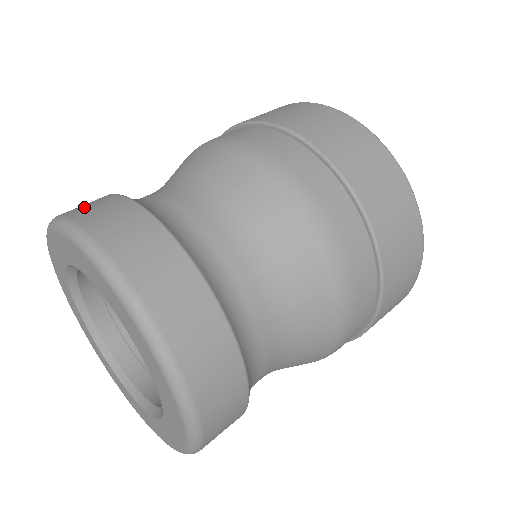
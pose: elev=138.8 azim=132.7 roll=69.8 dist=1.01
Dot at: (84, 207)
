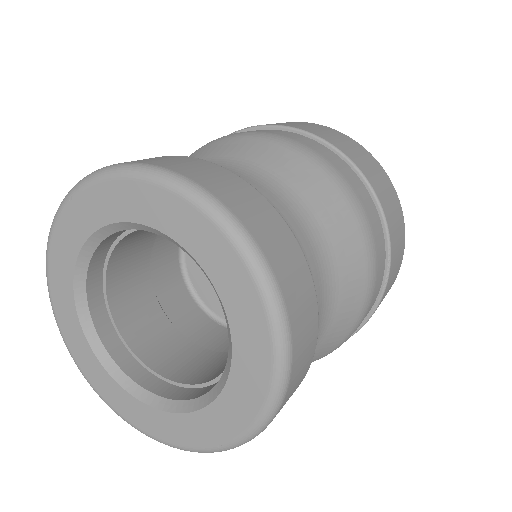
Dot at: occluded
